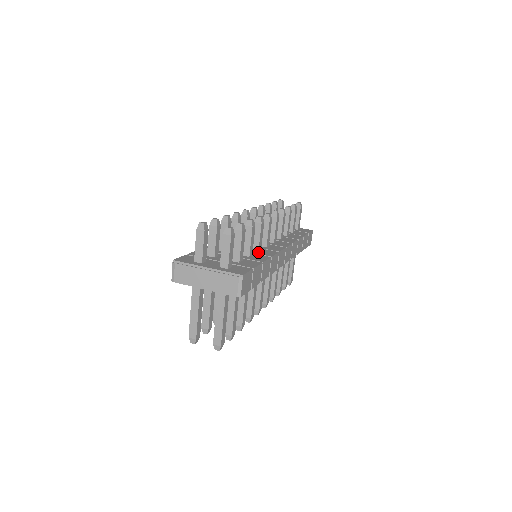
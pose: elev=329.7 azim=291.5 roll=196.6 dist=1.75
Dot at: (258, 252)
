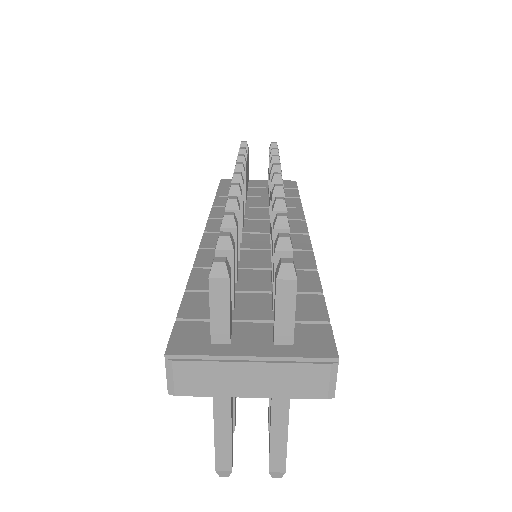
Dot at: occluded
